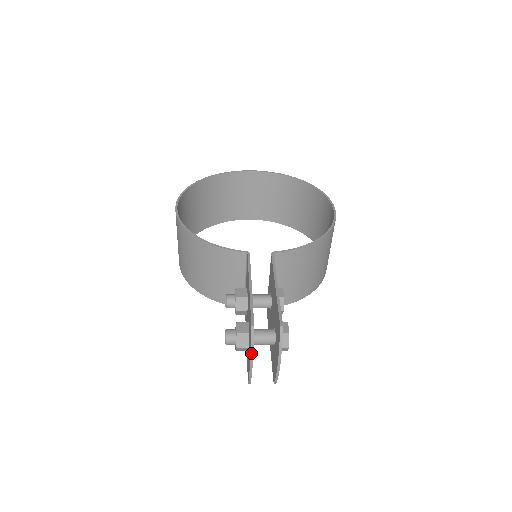
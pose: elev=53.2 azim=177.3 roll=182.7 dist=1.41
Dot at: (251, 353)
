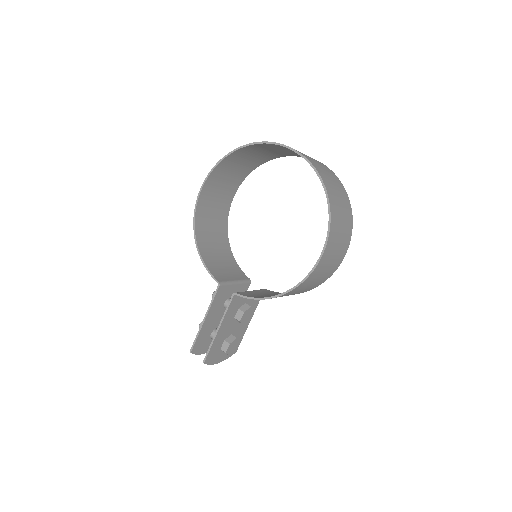
Dot at: (199, 354)
